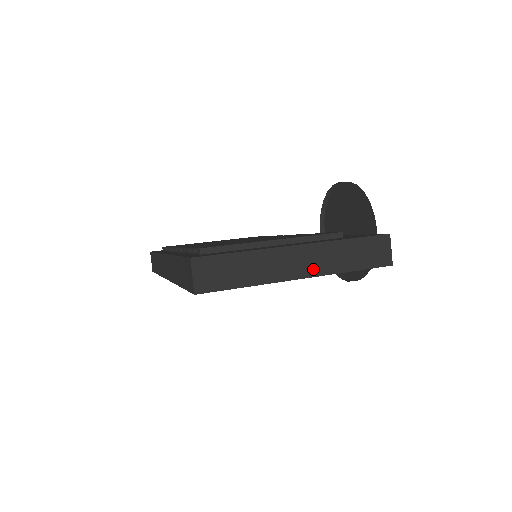
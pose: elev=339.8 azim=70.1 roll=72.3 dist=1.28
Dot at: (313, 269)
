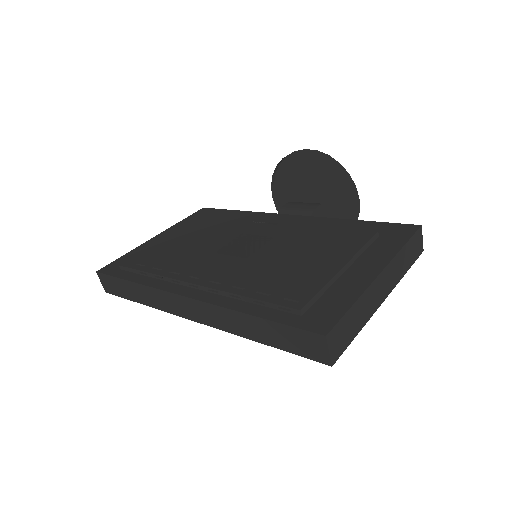
Dot at: (389, 287)
